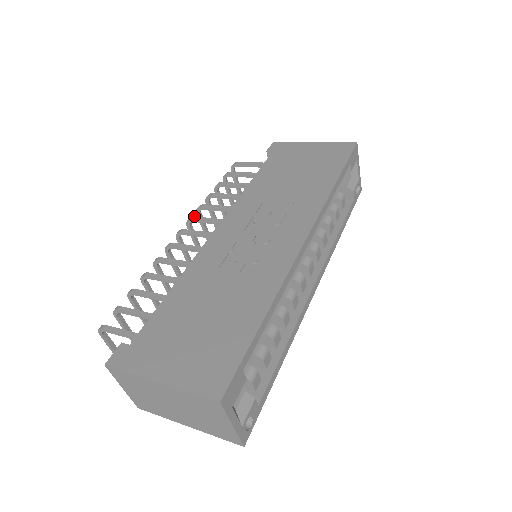
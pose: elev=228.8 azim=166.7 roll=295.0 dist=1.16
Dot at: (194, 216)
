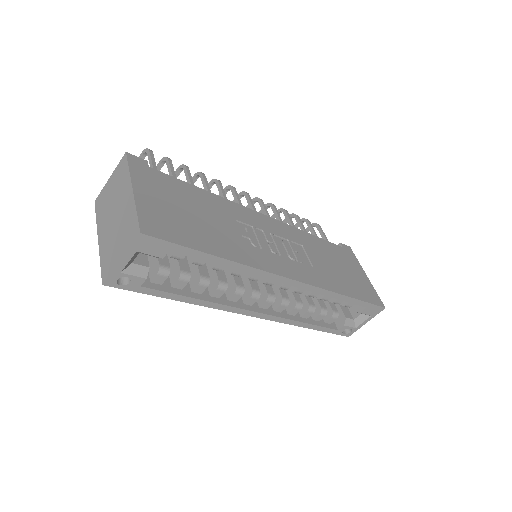
Dot at: occluded
